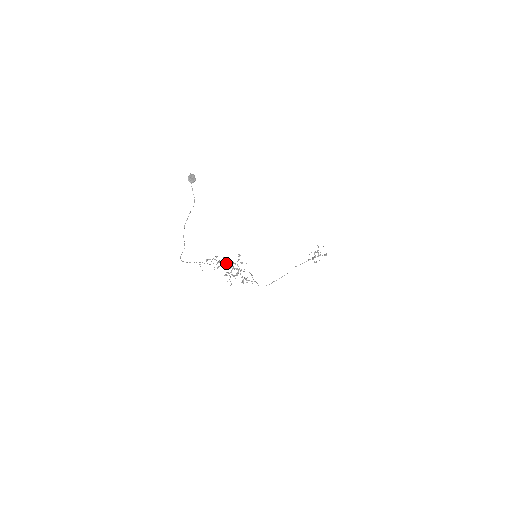
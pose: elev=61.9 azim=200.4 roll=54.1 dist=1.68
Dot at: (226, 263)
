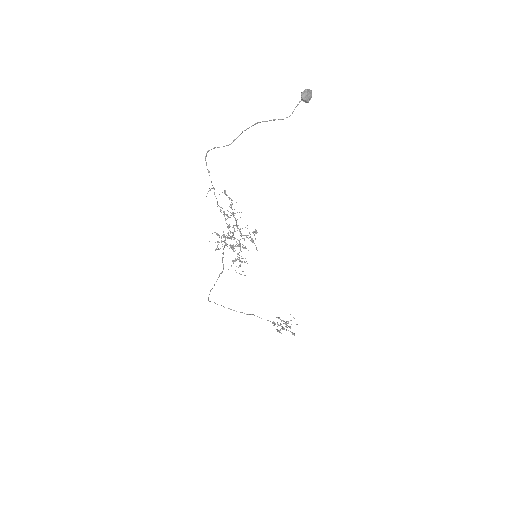
Dot at: occluded
